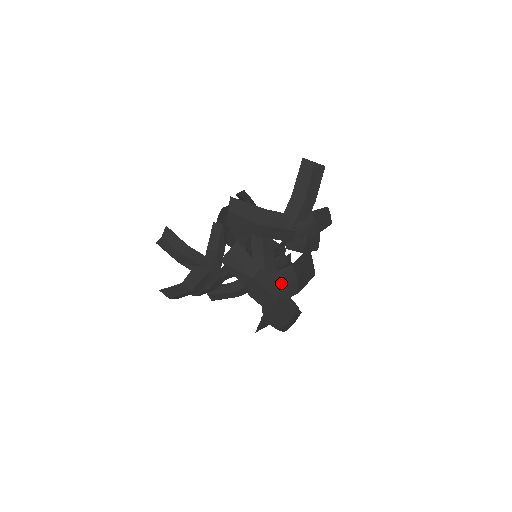
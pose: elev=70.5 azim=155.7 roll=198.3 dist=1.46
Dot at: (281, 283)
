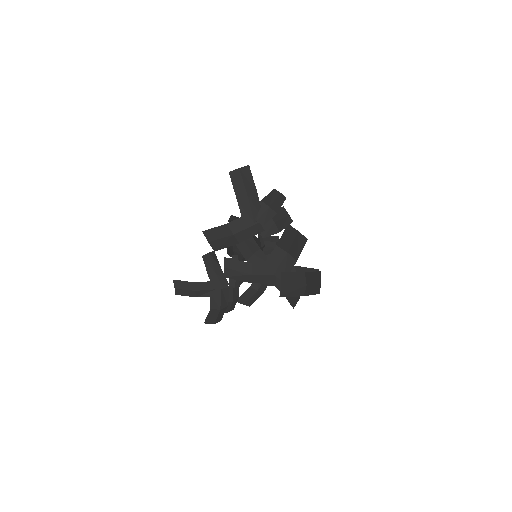
Dot at: (276, 263)
